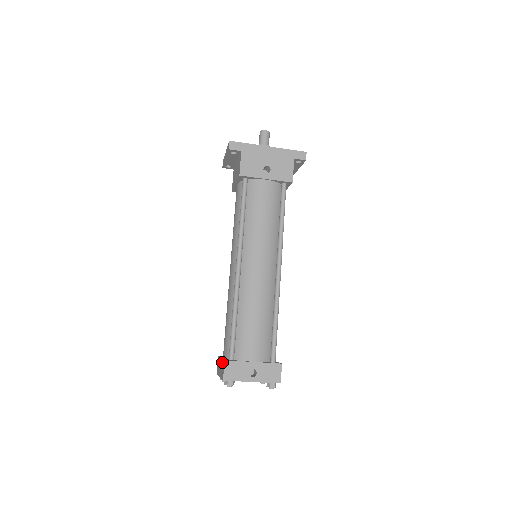
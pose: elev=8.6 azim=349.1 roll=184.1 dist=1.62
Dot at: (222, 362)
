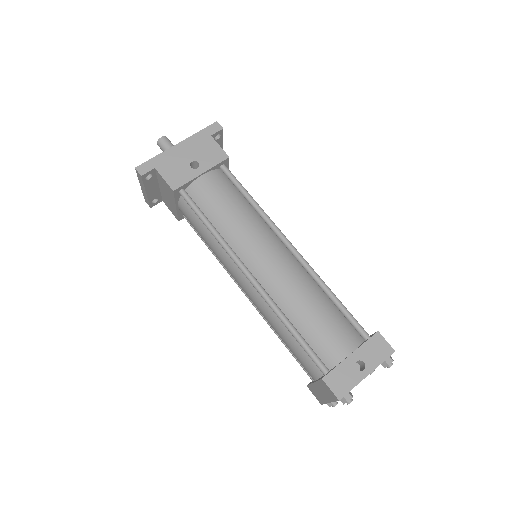
Dot at: (319, 384)
